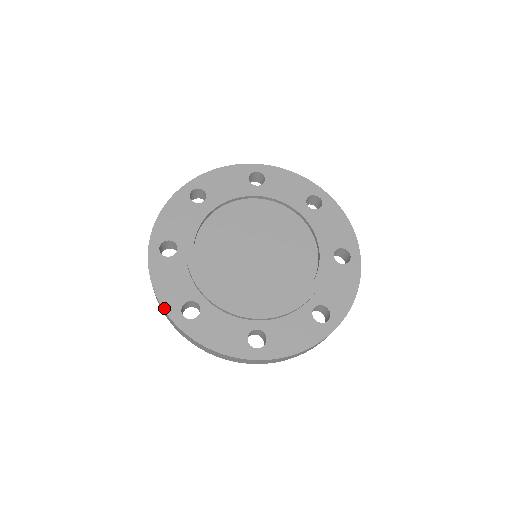
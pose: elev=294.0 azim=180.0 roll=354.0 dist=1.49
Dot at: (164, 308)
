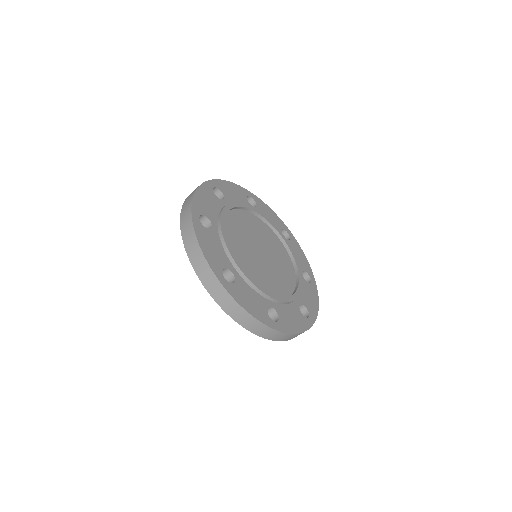
Dot at: (211, 266)
